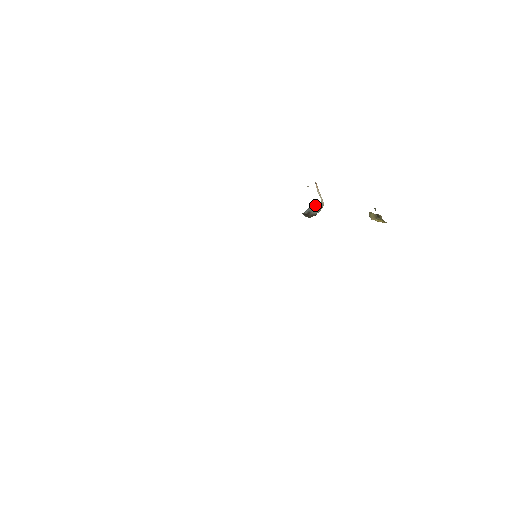
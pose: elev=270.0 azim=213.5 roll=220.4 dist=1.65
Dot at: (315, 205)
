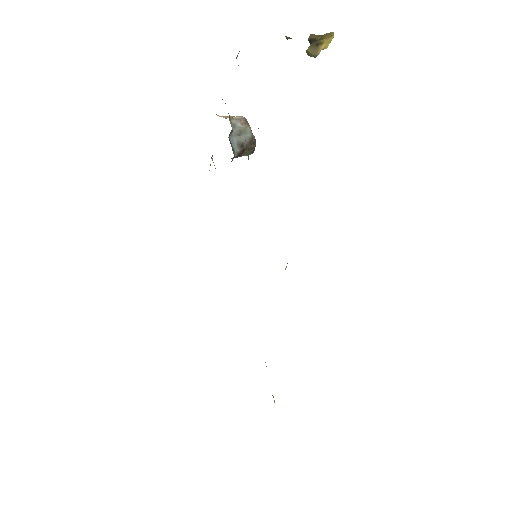
Dot at: (232, 130)
